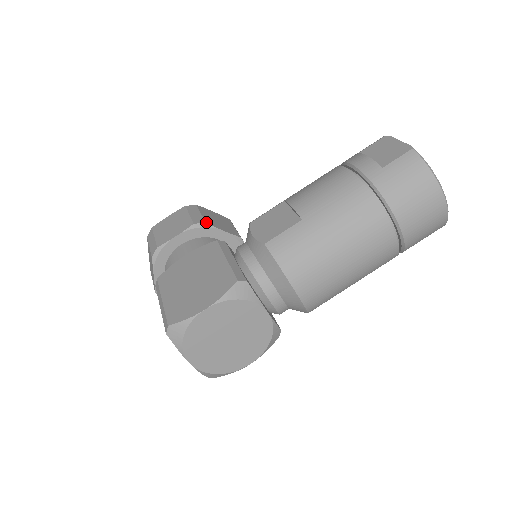
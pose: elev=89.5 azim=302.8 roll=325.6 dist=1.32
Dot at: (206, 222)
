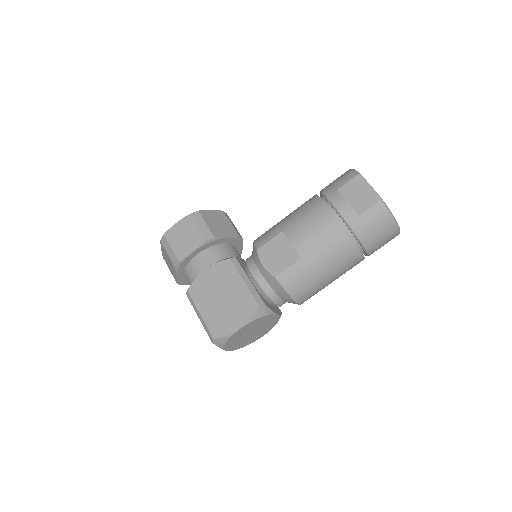
Dot at: (214, 236)
